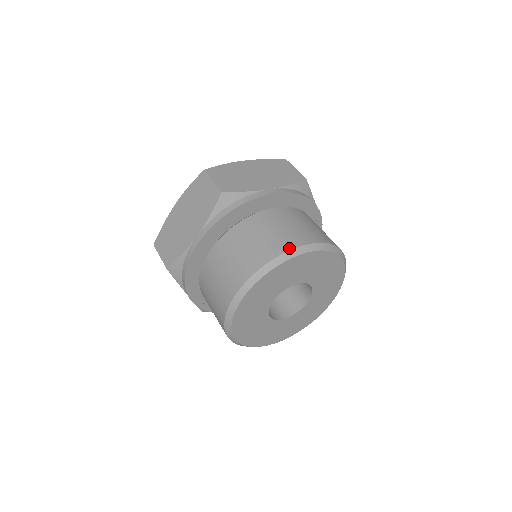
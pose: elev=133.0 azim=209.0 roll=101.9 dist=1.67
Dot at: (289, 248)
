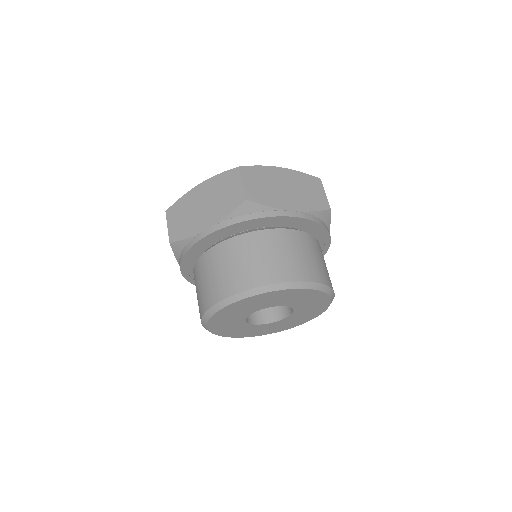
Dot at: (215, 302)
